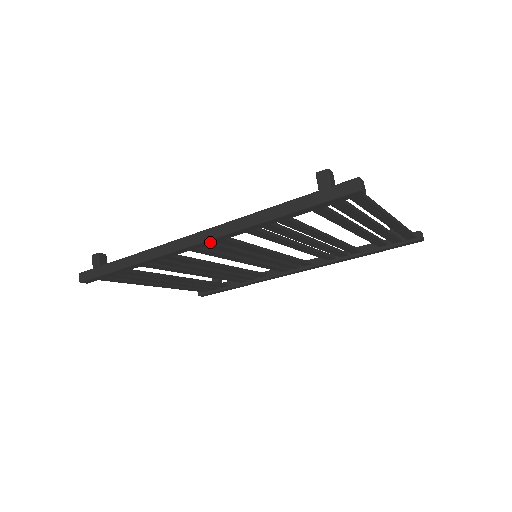
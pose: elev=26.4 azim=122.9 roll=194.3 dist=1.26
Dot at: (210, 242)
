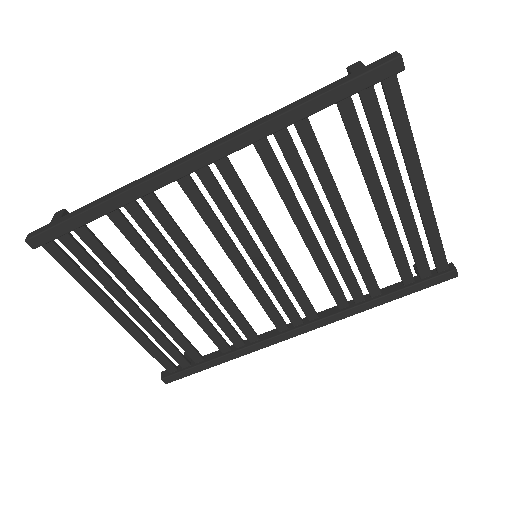
Dot at: (214, 156)
